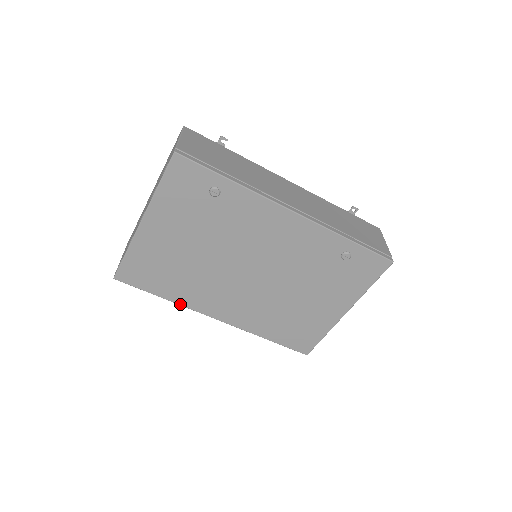
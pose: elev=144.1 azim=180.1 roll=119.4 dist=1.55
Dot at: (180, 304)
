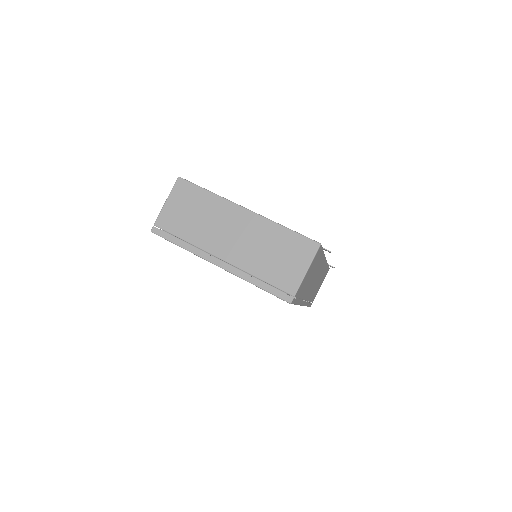
Dot at: occluded
